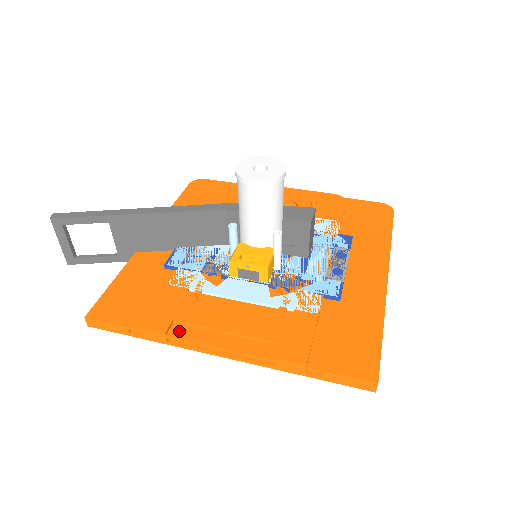
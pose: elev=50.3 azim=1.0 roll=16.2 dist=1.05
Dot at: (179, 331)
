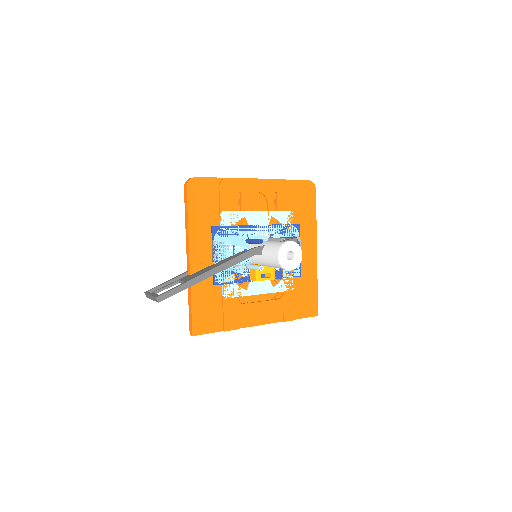
Dot at: (240, 324)
